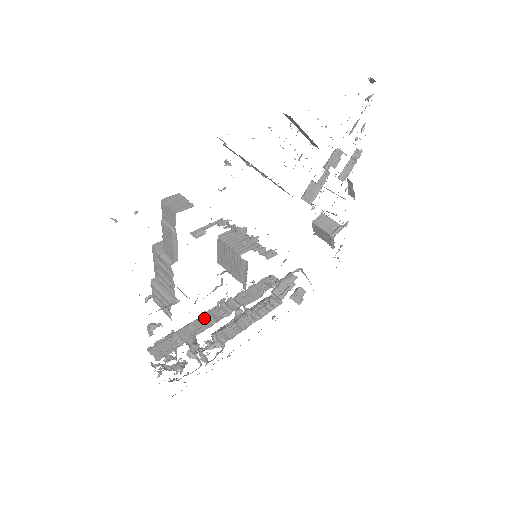
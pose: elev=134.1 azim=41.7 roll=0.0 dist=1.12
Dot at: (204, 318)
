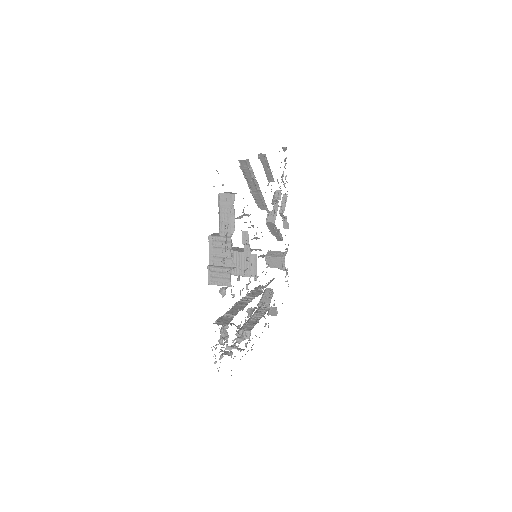
Dot at: (237, 305)
